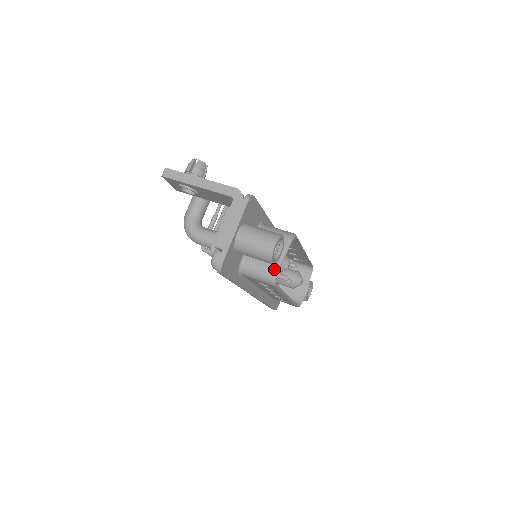
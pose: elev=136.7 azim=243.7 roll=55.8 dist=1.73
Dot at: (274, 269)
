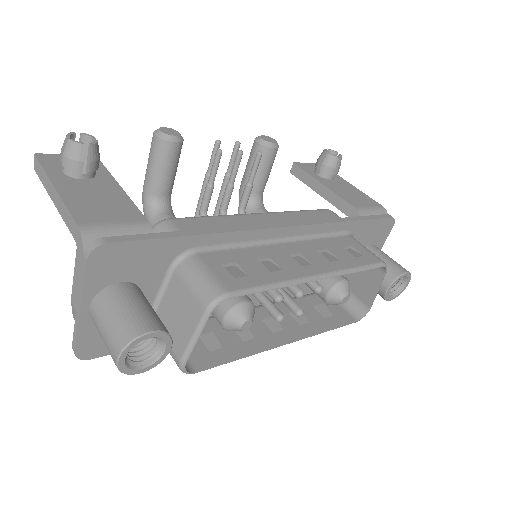
Dot at: (178, 357)
